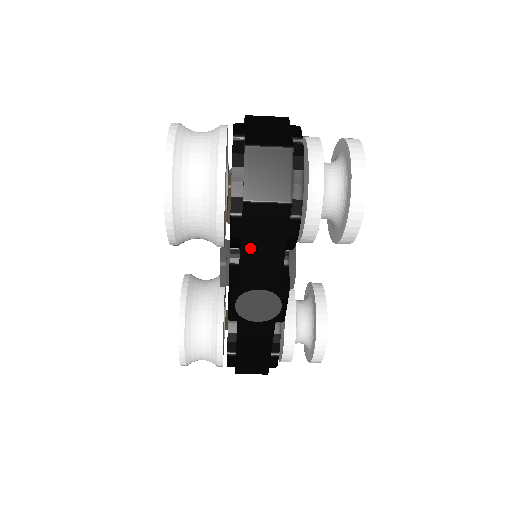
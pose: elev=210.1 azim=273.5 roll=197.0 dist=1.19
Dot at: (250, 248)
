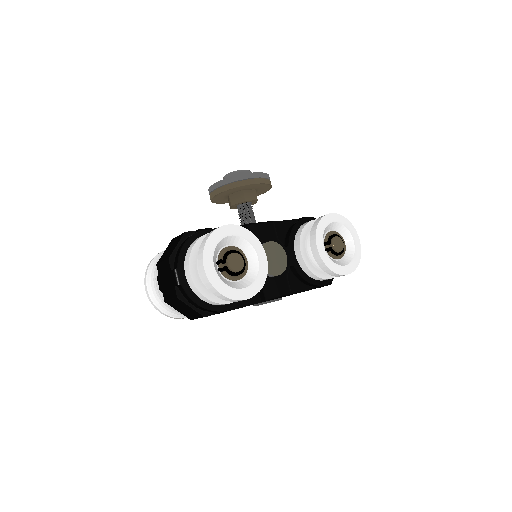
Dot at: occluded
